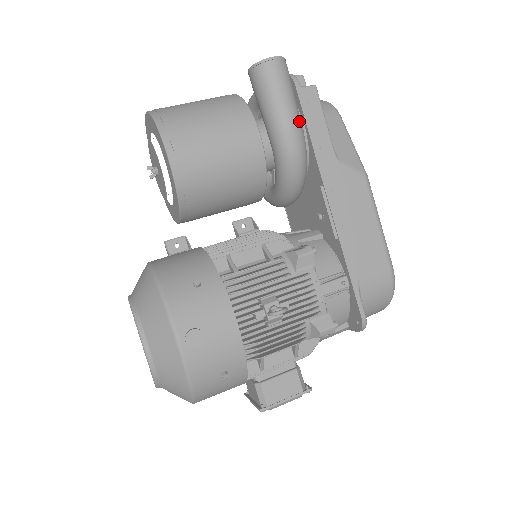
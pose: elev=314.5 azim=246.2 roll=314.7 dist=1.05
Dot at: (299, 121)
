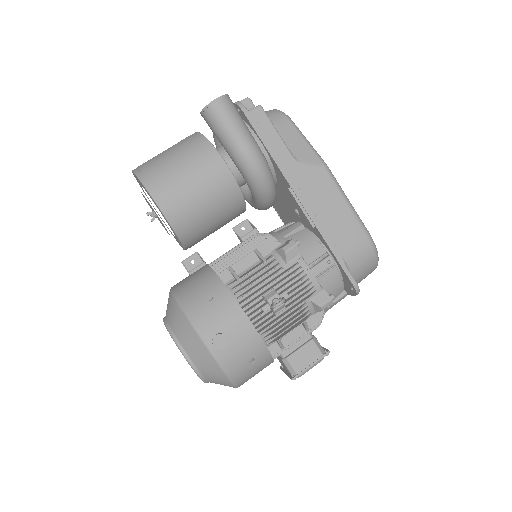
Dot at: (253, 143)
